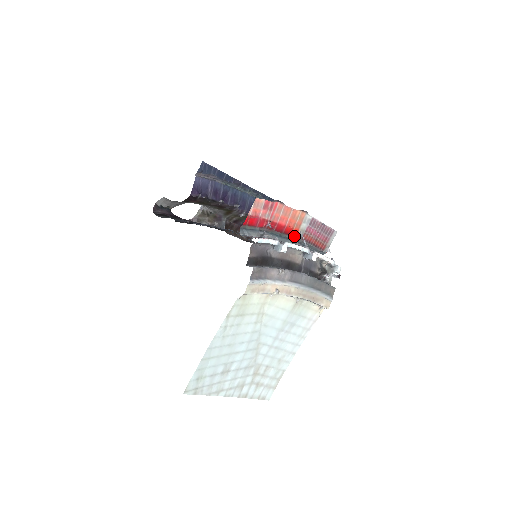
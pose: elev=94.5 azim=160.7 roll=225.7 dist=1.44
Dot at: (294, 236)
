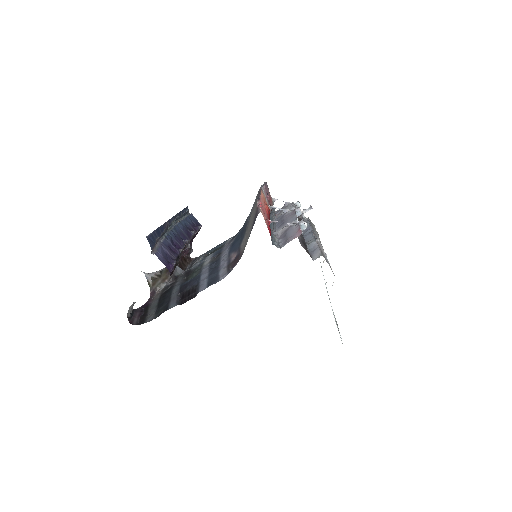
Dot at: occluded
